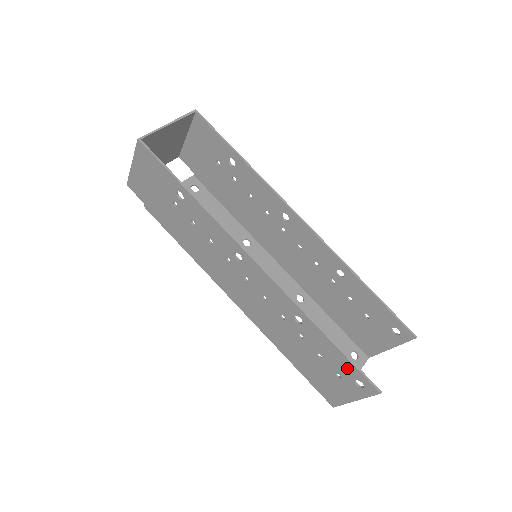
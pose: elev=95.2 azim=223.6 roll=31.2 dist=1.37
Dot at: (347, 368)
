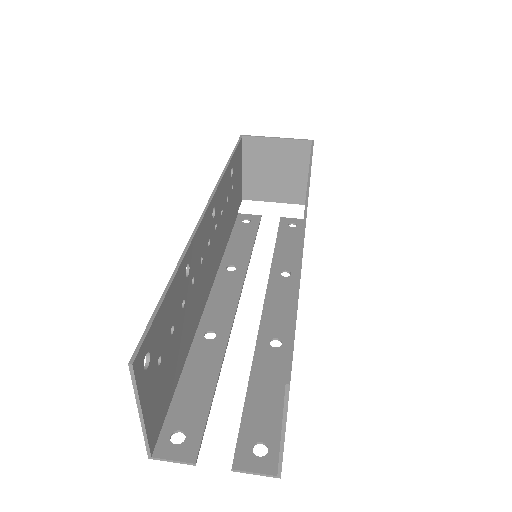
Dot at: (154, 331)
